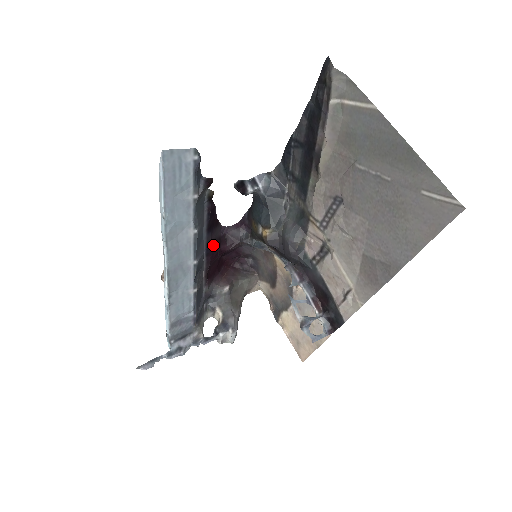
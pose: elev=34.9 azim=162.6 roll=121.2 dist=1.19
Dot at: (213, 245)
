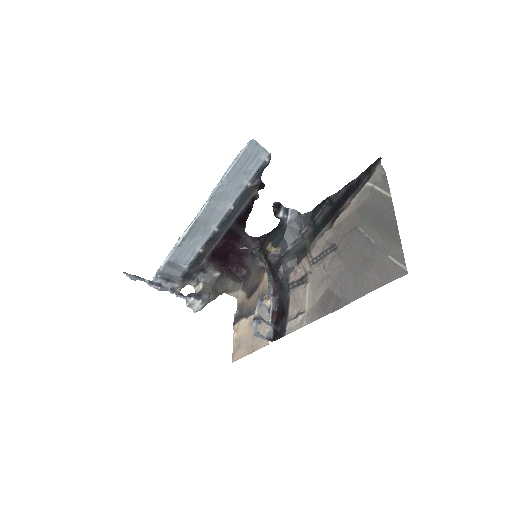
Dot at: (232, 234)
